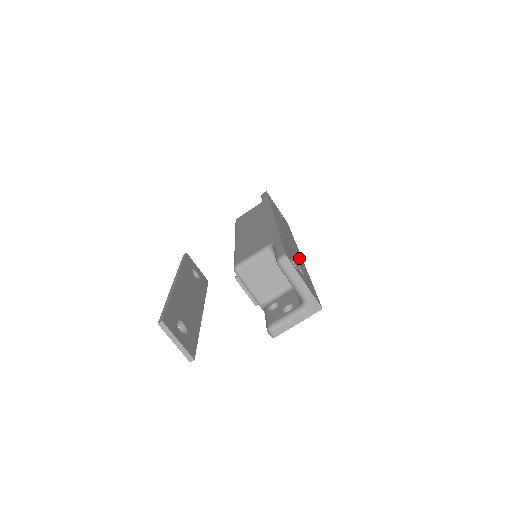
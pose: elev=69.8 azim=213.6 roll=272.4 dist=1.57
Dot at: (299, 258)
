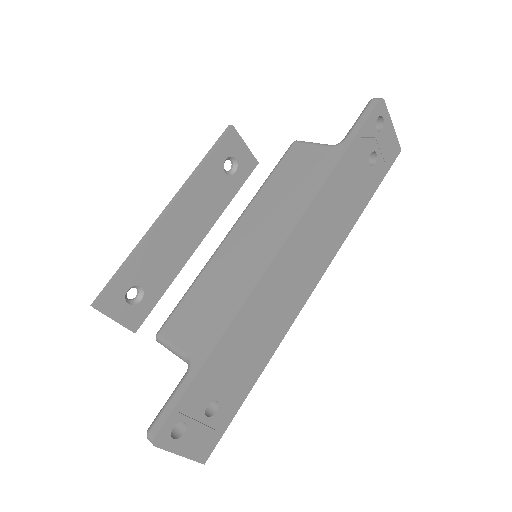
Dot at: (273, 334)
